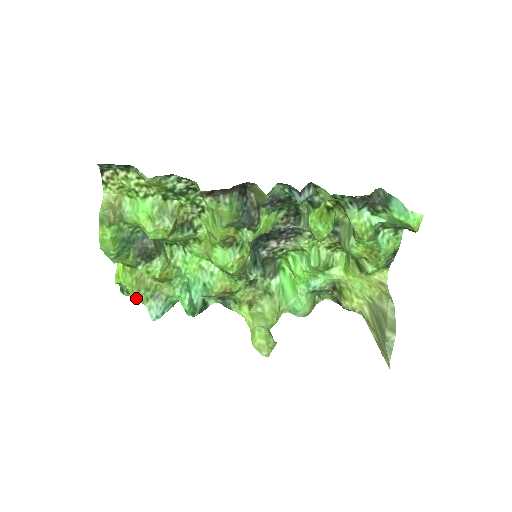
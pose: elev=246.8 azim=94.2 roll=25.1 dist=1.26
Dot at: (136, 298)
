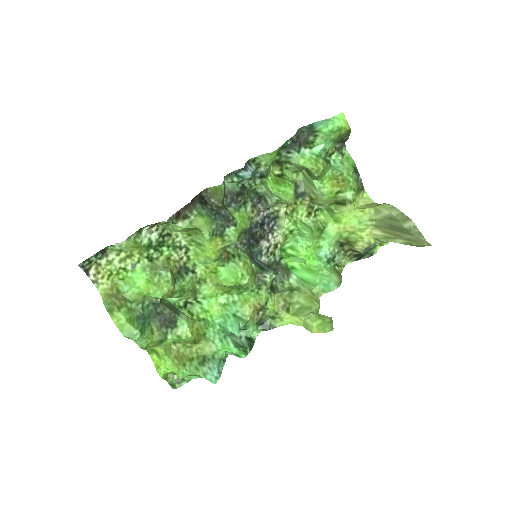
Dot at: (186, 373)
